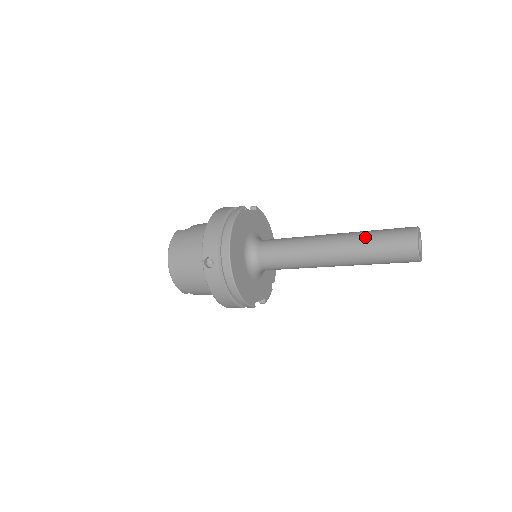
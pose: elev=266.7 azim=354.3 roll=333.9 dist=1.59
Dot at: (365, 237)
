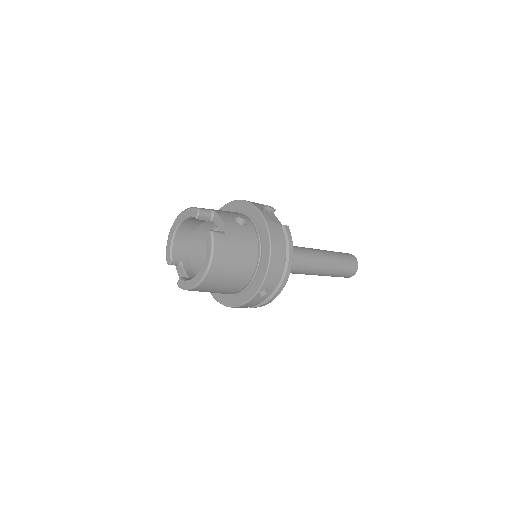
Dot at: (337, 264)
